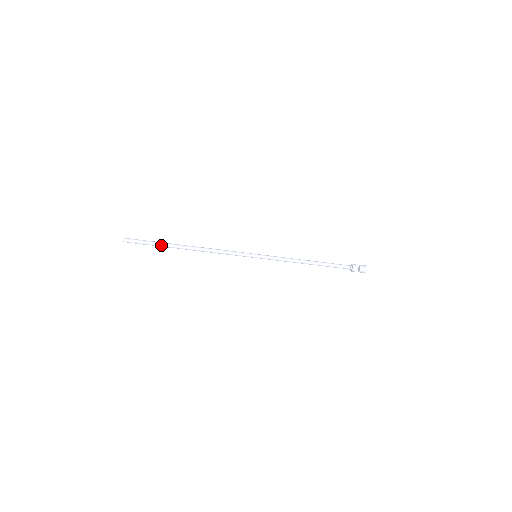
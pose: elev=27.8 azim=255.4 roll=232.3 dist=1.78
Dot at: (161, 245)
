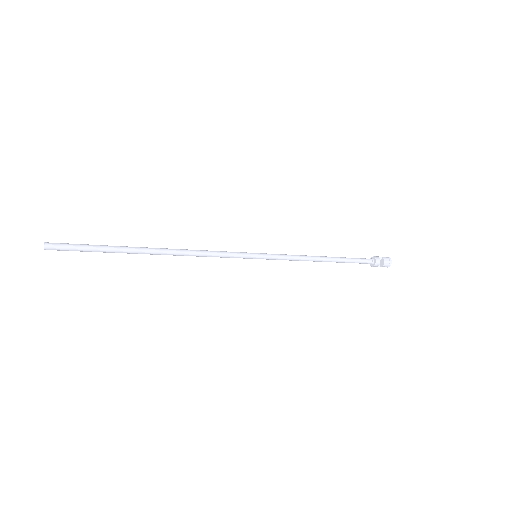
Dot at: (113, 250)
